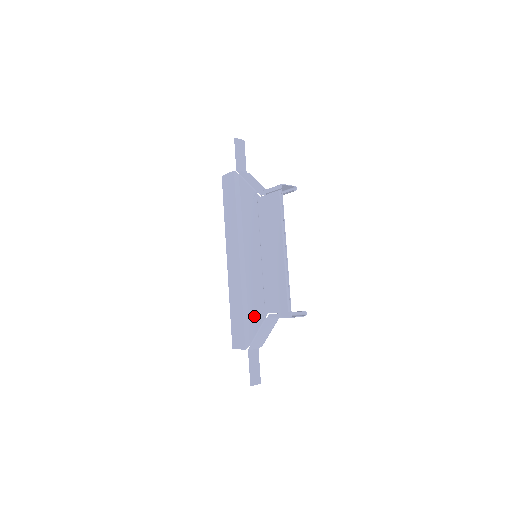
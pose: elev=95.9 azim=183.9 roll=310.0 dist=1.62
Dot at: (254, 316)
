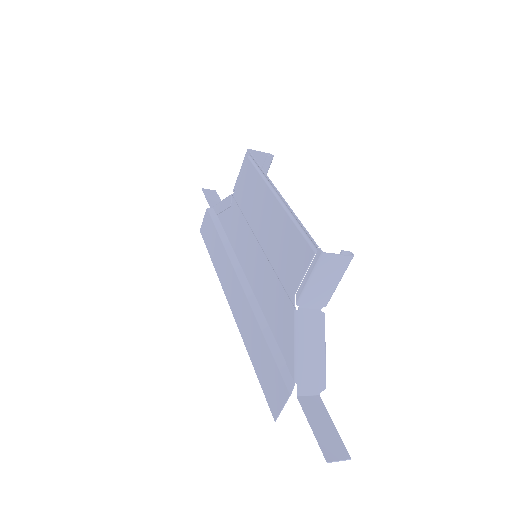
Dot at: (282, 329)
